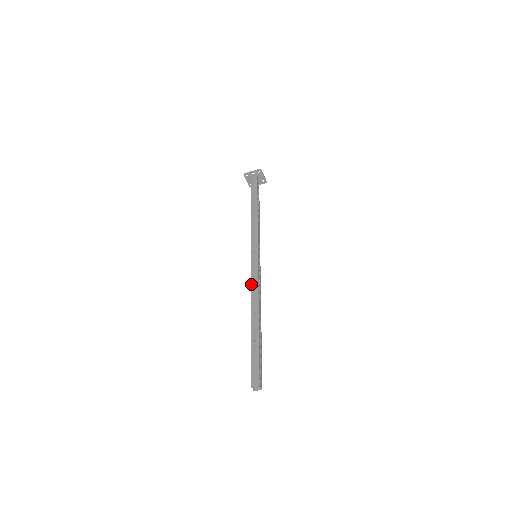
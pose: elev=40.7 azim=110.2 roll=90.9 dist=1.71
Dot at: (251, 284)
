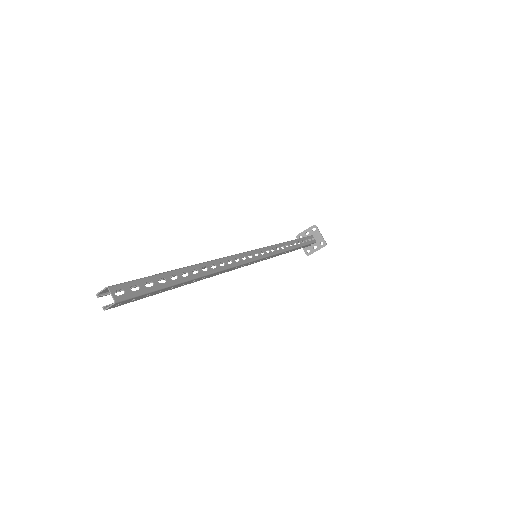
Dot at: occluded
